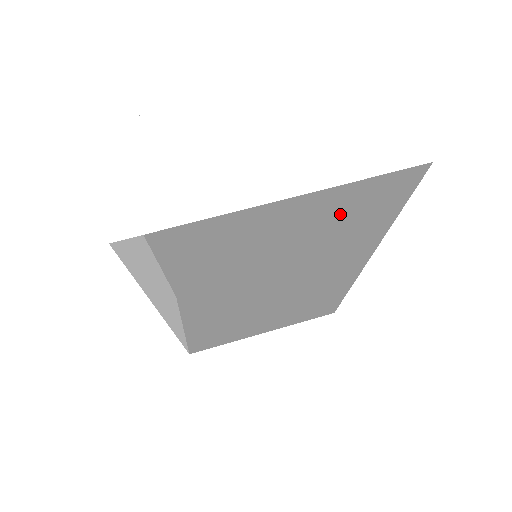
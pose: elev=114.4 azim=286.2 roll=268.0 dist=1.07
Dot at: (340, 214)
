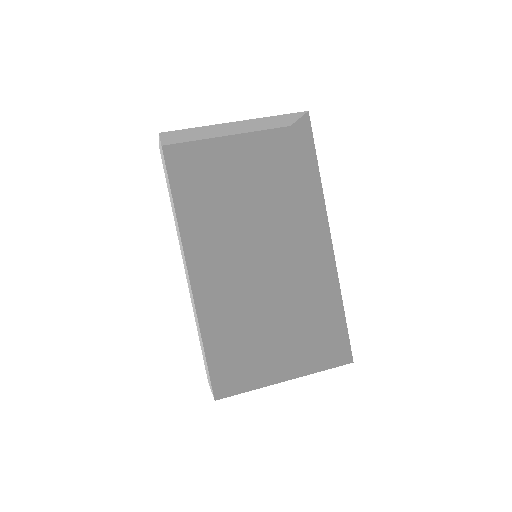
Dot at: (284, 165)
